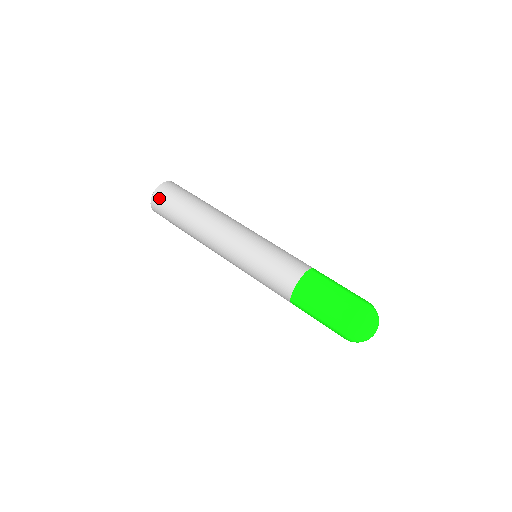
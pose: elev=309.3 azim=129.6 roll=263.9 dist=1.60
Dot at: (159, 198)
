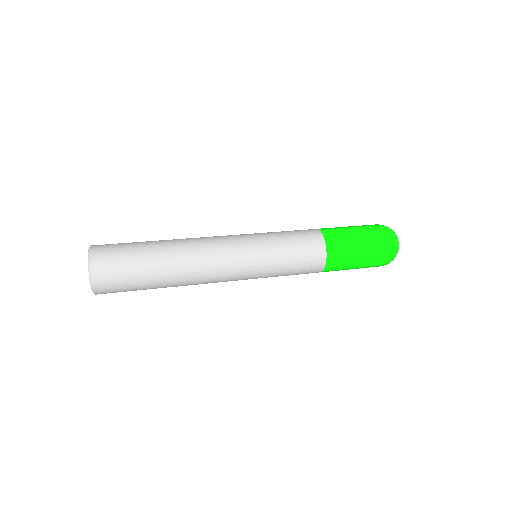
Dot at: (104, 246)
